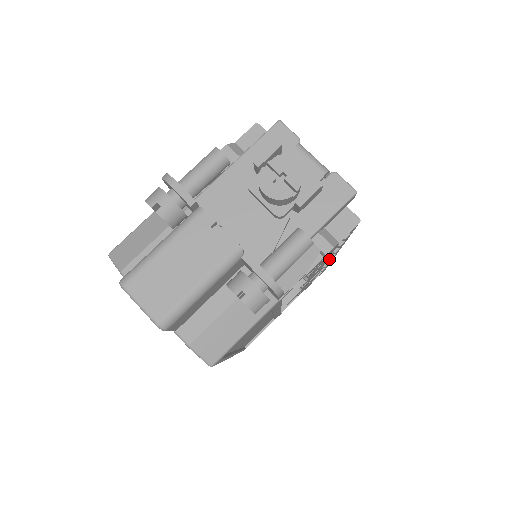
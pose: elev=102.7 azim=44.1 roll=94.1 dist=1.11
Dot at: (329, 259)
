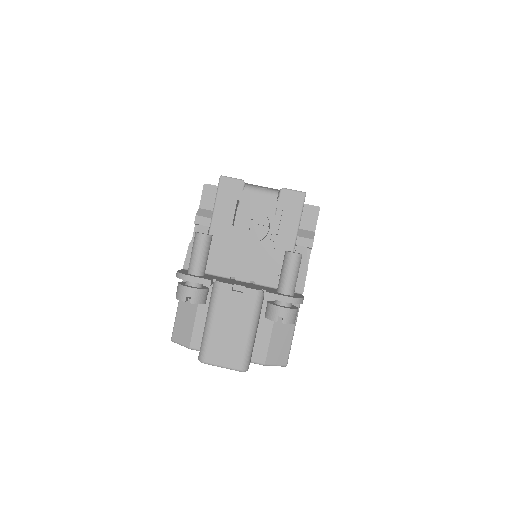
Dot at: occluded
